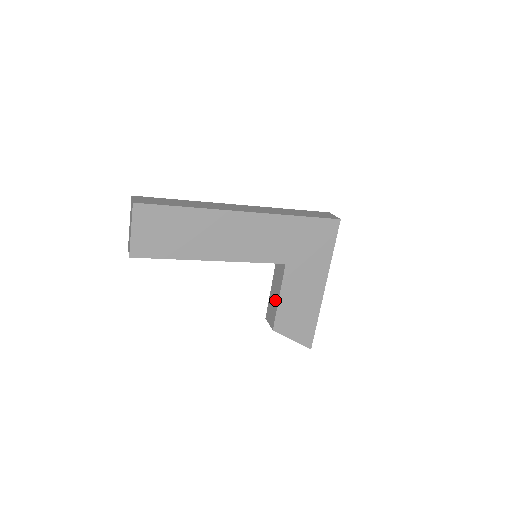
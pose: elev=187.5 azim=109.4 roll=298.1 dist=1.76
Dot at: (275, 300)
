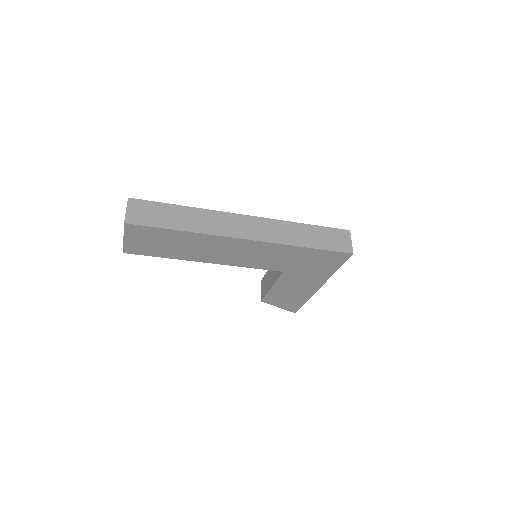
Dot at: (269, 283)
